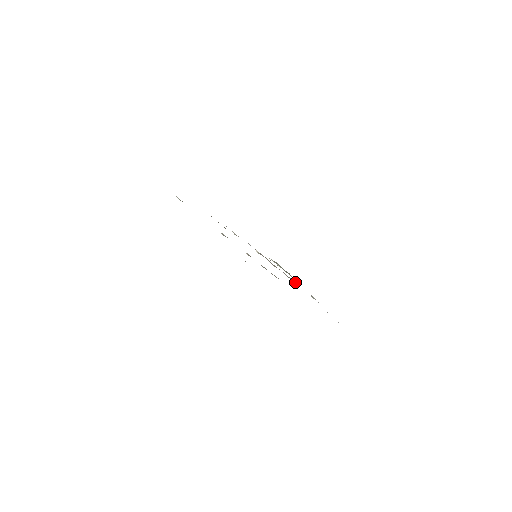
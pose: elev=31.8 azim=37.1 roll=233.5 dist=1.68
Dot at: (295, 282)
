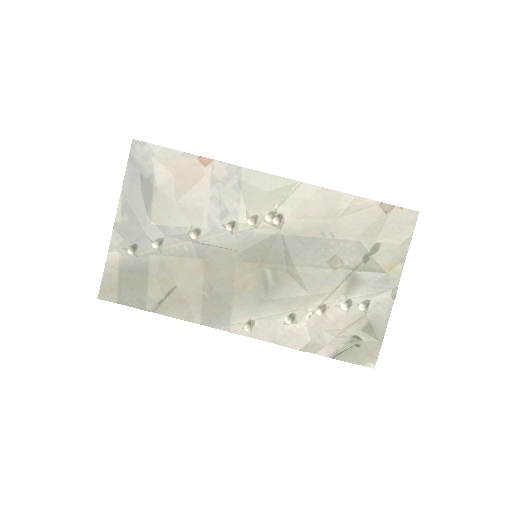
Dot at: (360, 304)
